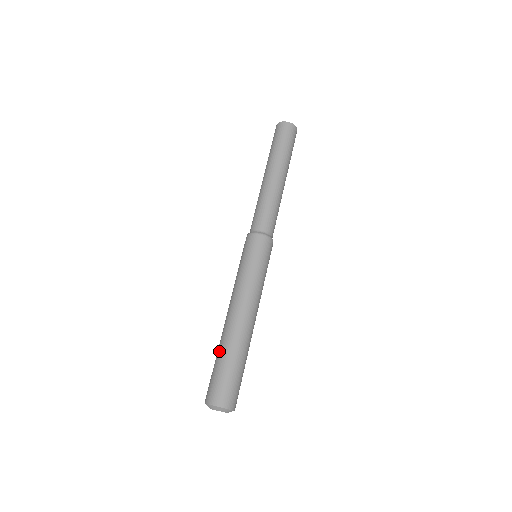
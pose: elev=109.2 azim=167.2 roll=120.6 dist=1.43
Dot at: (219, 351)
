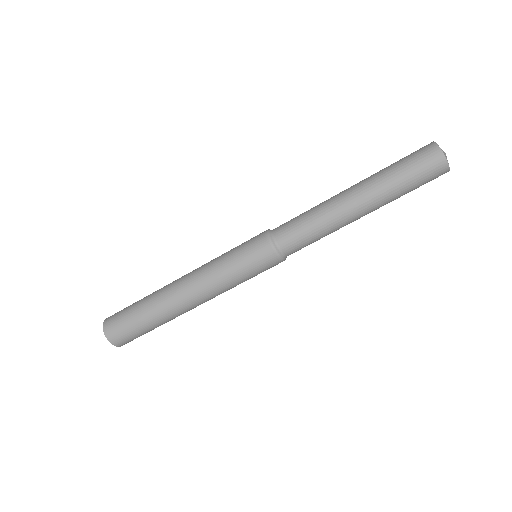
Dot at: (145, 303)
